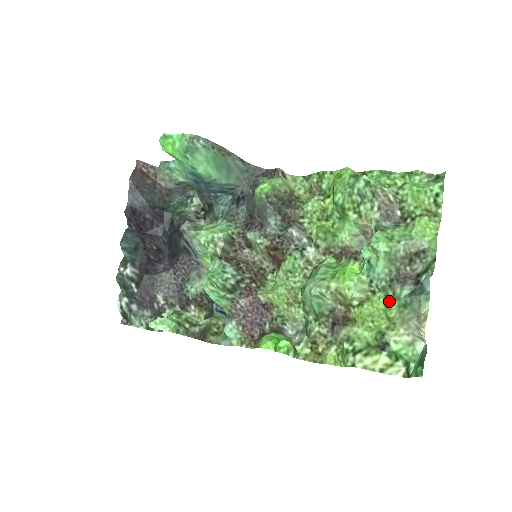
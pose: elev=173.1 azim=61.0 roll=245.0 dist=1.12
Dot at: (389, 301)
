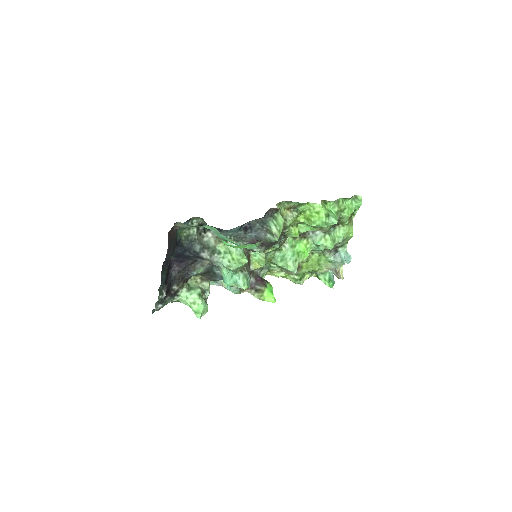
Dot at: (321, 258)
